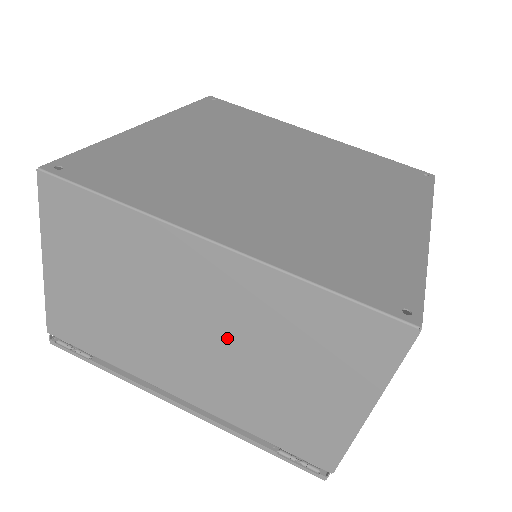
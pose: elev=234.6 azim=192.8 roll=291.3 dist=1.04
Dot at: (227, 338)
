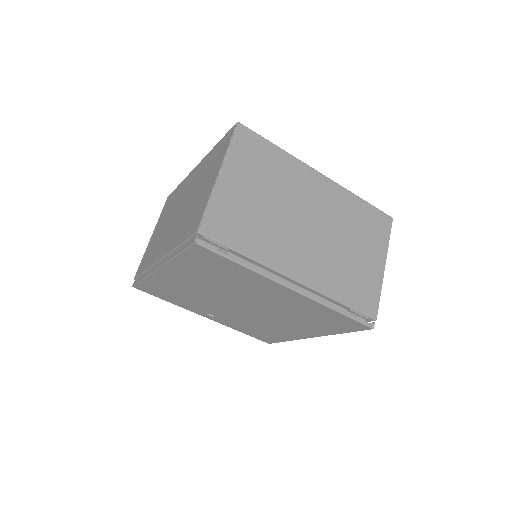
Dot at: (326, 227)
